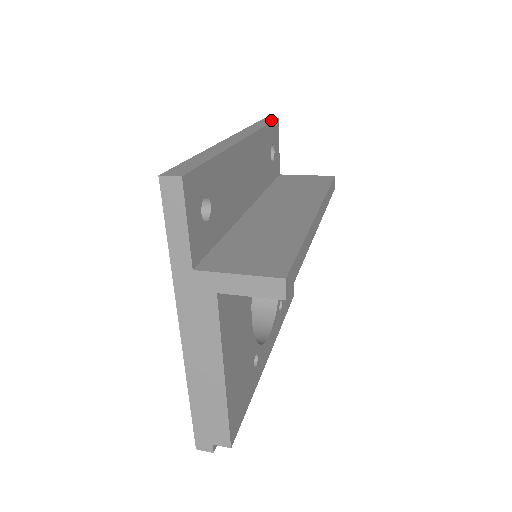
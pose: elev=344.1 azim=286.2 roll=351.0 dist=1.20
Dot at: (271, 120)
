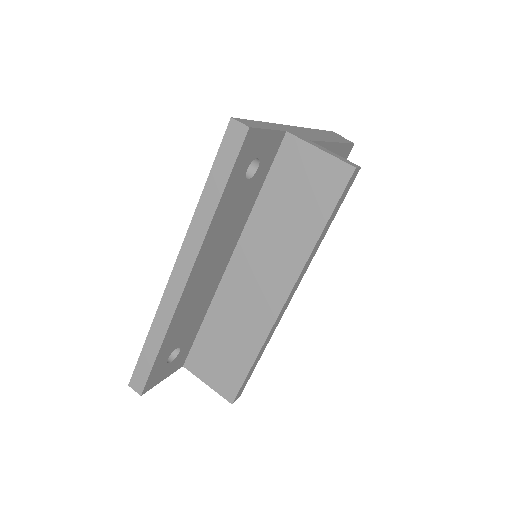
Dot at: (234, 153)
